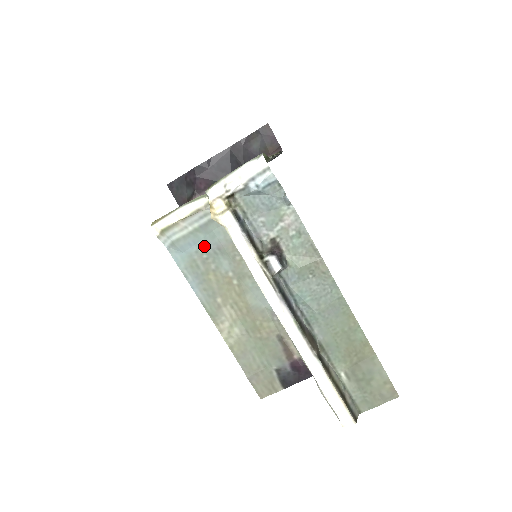
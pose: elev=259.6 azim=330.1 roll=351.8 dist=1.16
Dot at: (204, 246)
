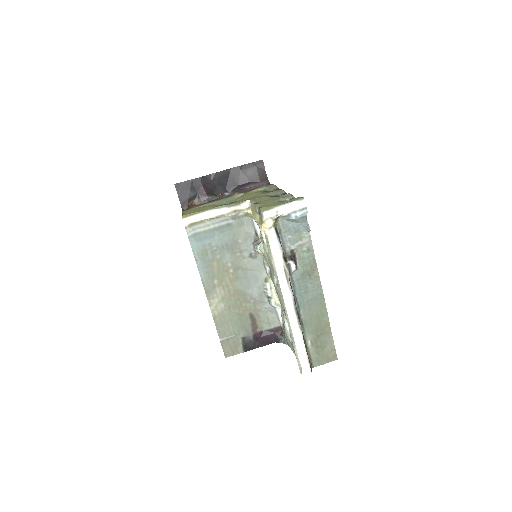
Dot at: (216, 241)
